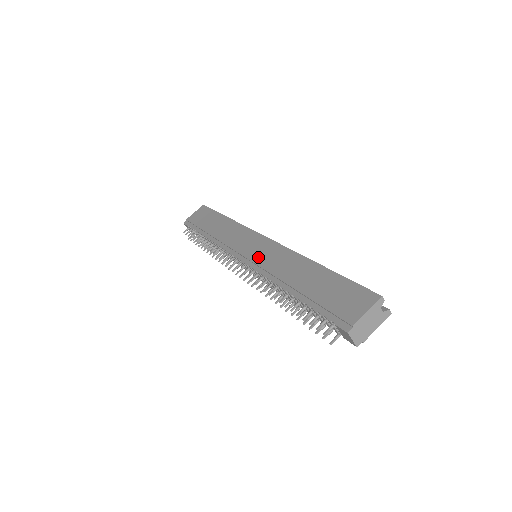
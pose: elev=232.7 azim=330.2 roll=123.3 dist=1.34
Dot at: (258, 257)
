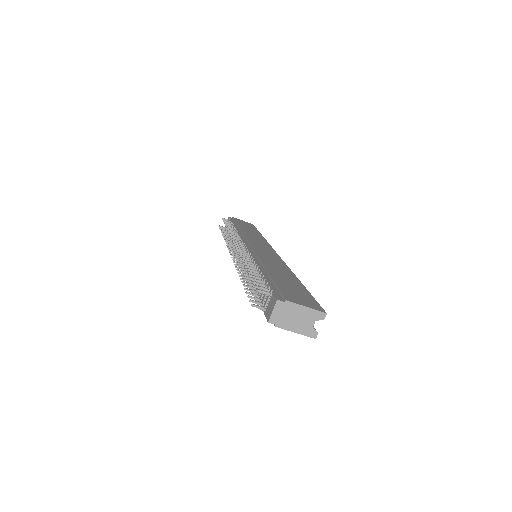
Dot at: (260, 250)
